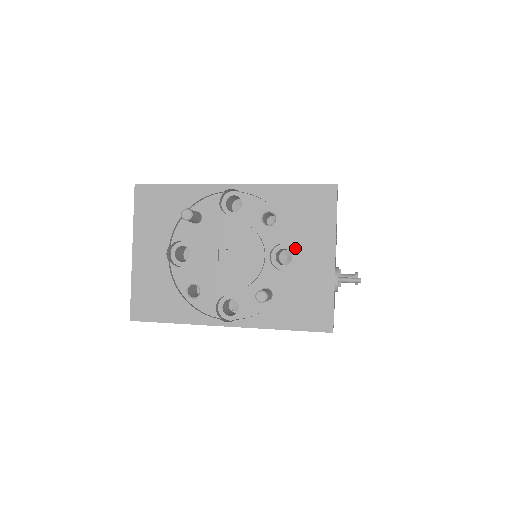
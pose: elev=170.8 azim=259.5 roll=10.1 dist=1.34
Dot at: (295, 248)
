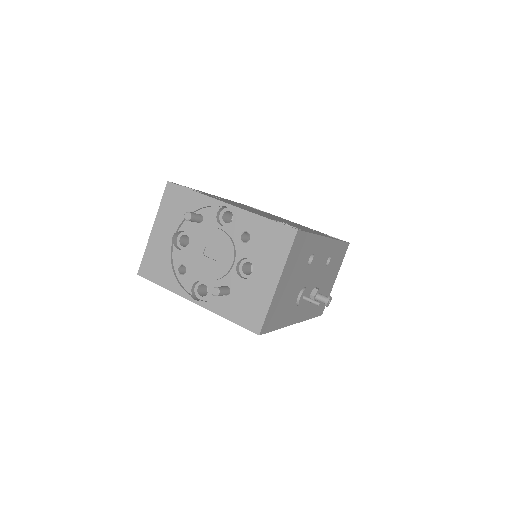
Dot at: (254, 265)
